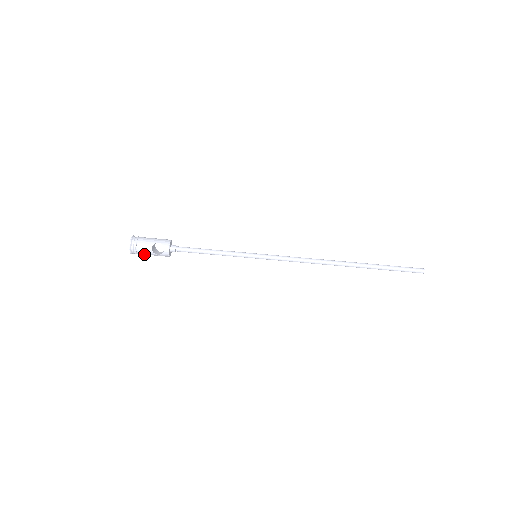
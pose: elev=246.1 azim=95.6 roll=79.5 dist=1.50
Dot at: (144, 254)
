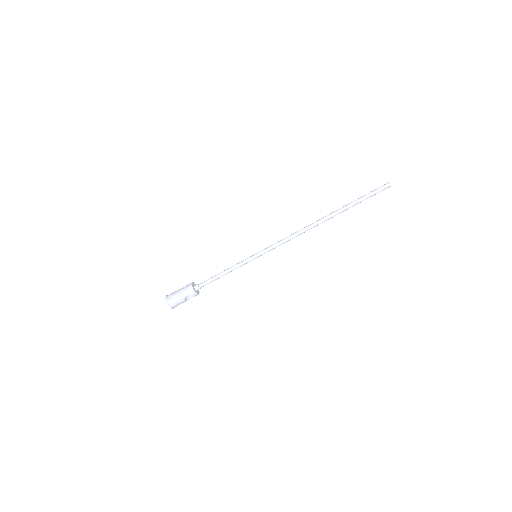
Dot at: occluded
